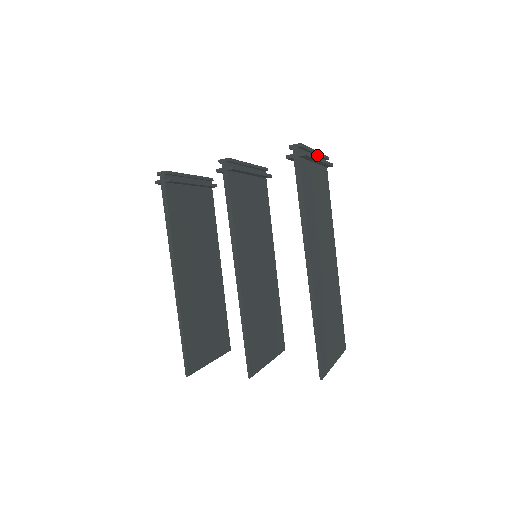
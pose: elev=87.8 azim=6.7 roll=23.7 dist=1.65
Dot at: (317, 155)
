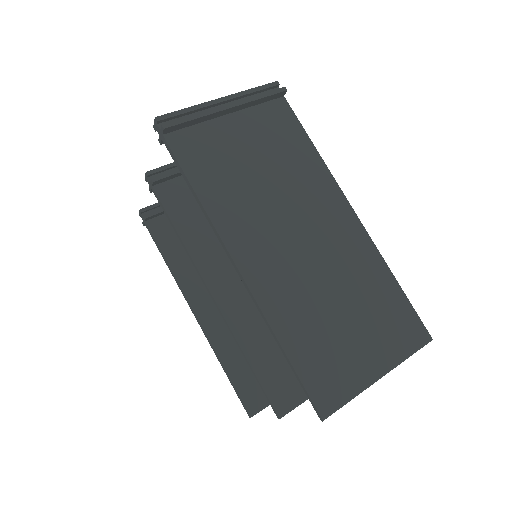
Dot at: (234, 99)
